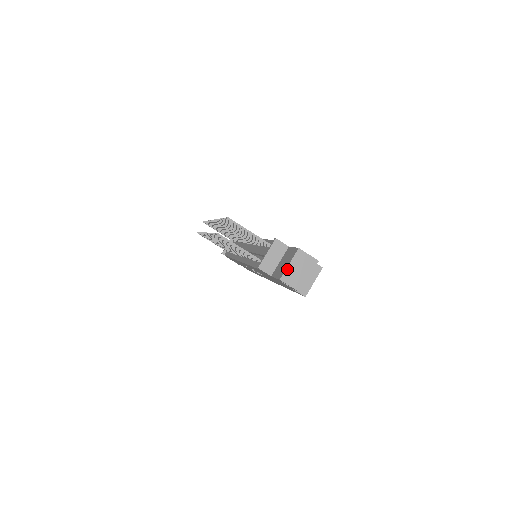
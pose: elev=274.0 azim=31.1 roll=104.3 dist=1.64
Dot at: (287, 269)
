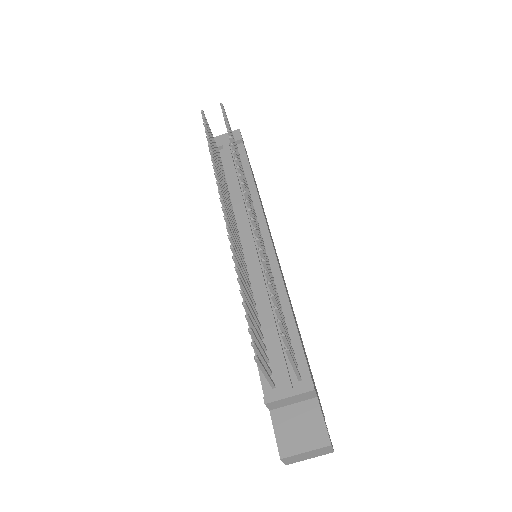
Dot at: (298, 454)
